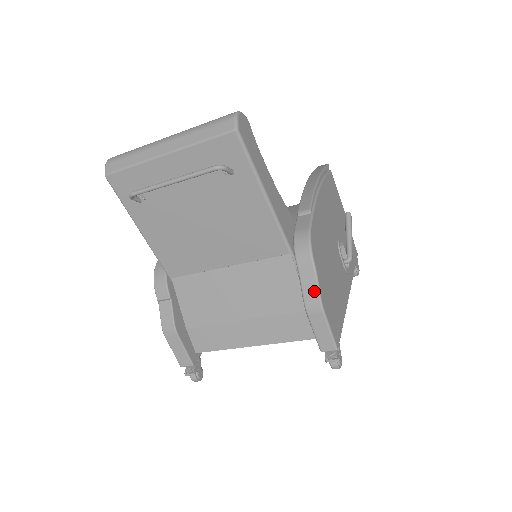
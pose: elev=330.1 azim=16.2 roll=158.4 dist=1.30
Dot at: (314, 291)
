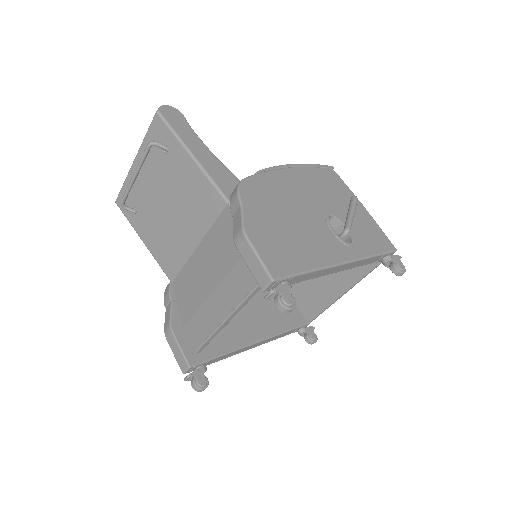
Dot at: (239, 222)
